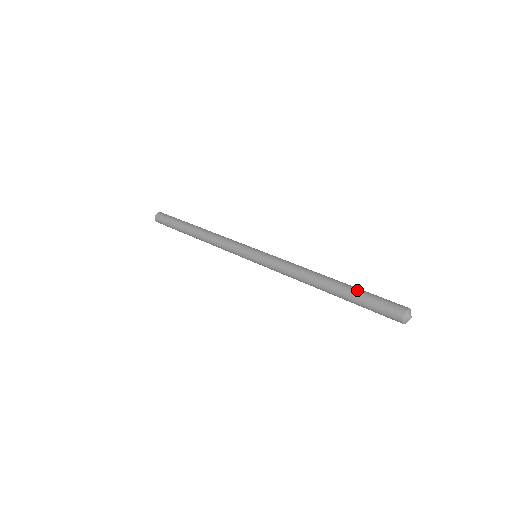
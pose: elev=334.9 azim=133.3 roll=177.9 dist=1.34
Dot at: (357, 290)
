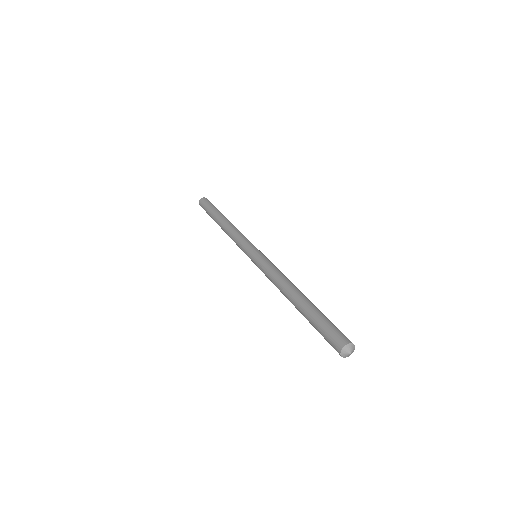
Dot at: (317, 311)
